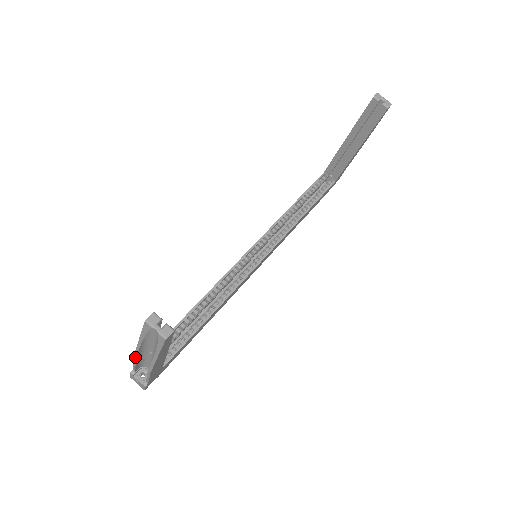
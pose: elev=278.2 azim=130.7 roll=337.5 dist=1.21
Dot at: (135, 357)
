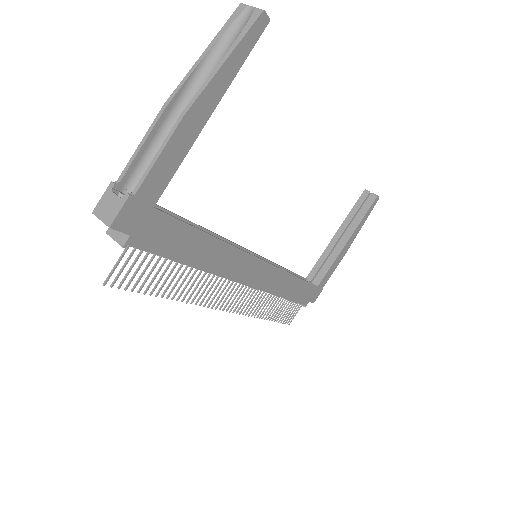
Dot at: (168, 102)
